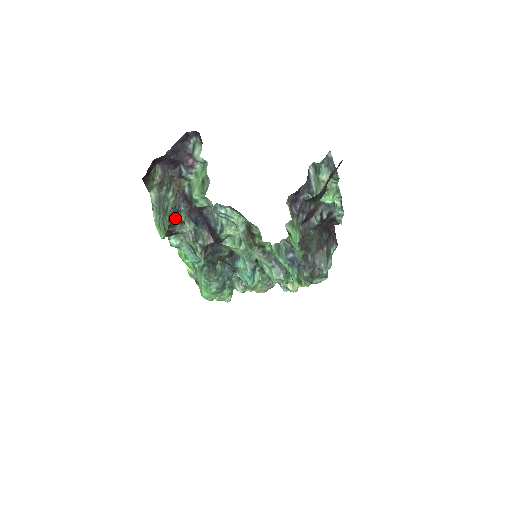
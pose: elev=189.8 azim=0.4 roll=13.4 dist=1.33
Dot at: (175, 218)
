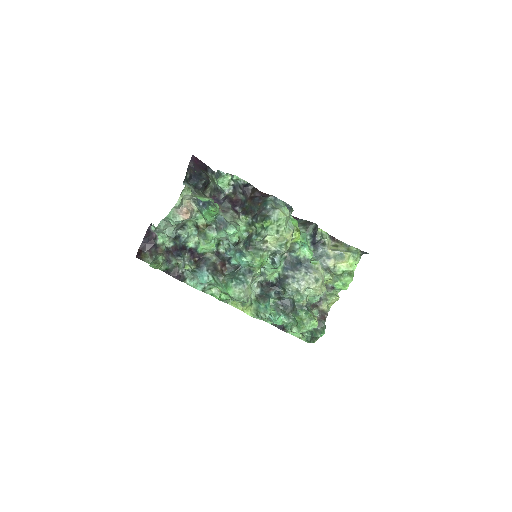
Dot at: (172, 266)
